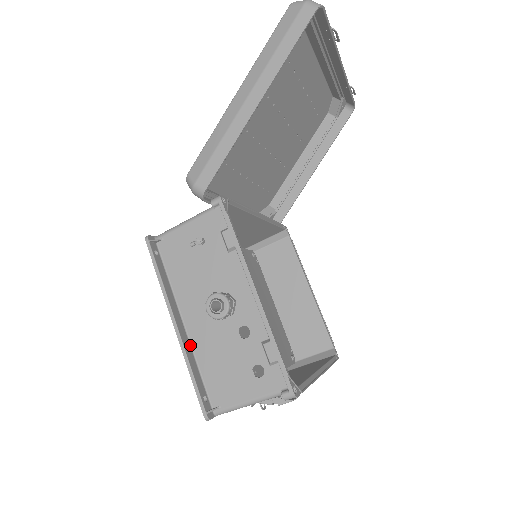
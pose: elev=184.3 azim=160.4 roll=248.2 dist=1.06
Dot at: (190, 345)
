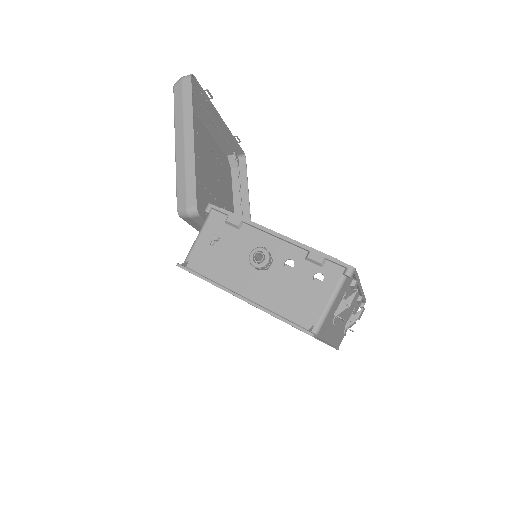
Dot at: occluded
